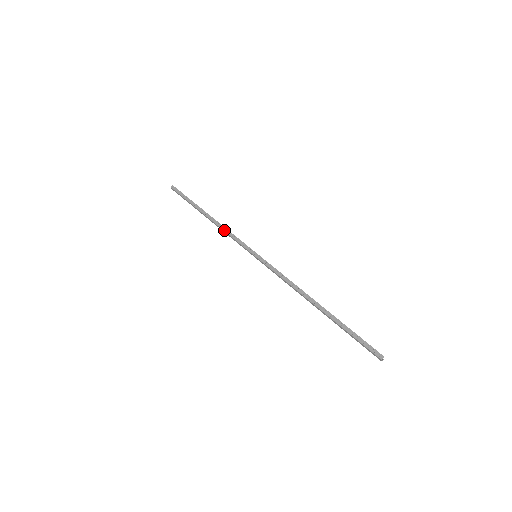
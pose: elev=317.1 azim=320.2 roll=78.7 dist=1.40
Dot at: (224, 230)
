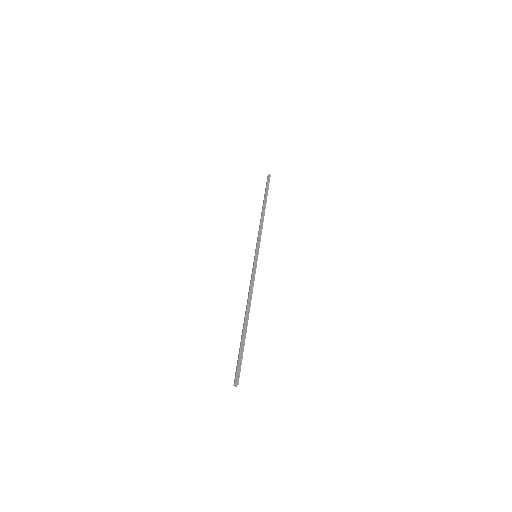
Dot at: (261, 225)
